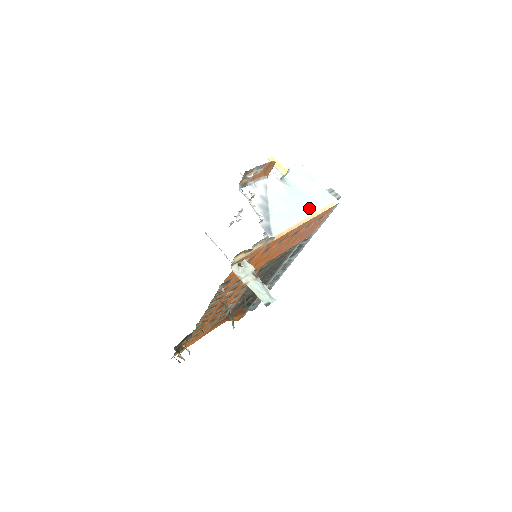
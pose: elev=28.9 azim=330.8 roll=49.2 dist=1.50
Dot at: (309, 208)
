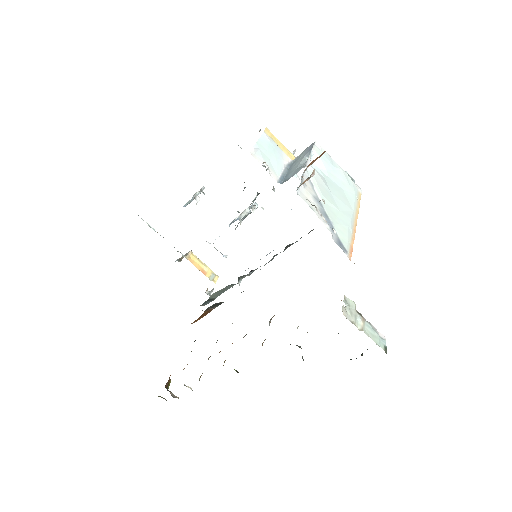
Dot at: (350, 204)
